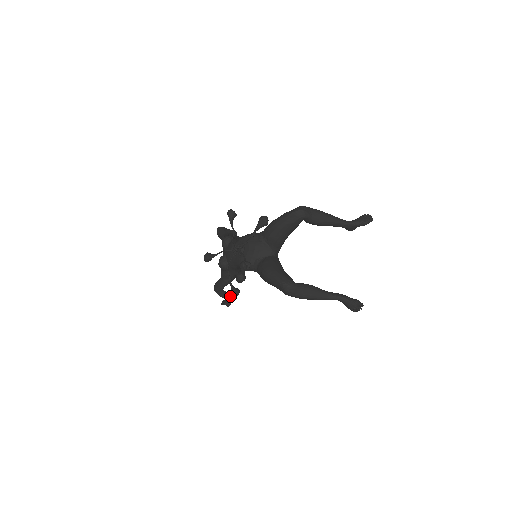
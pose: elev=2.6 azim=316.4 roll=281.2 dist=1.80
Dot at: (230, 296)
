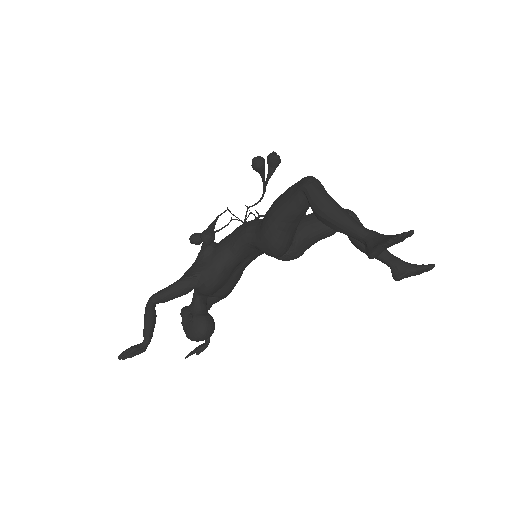
Dot at: (152, 334)
